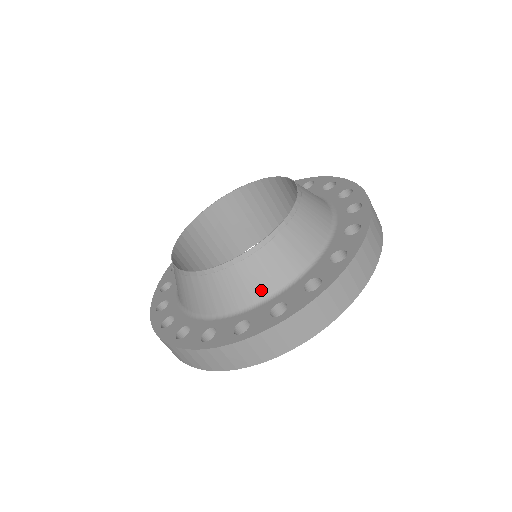
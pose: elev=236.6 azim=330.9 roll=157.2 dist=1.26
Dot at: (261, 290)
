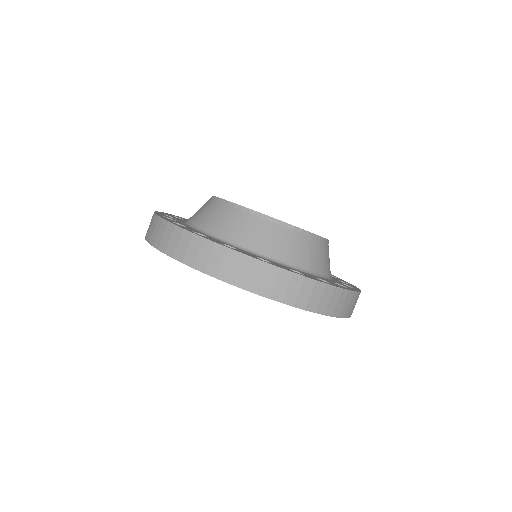
Dot at: (235, 237)
